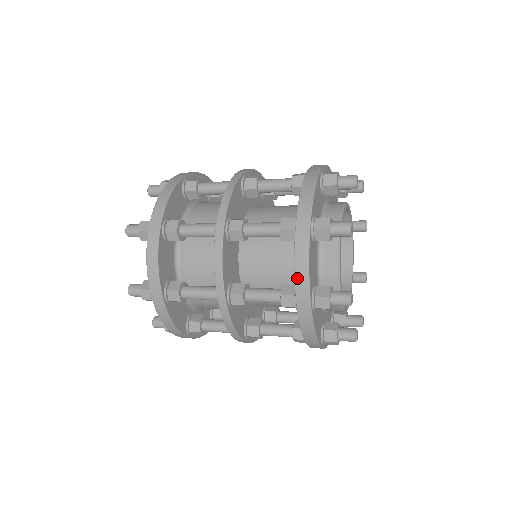
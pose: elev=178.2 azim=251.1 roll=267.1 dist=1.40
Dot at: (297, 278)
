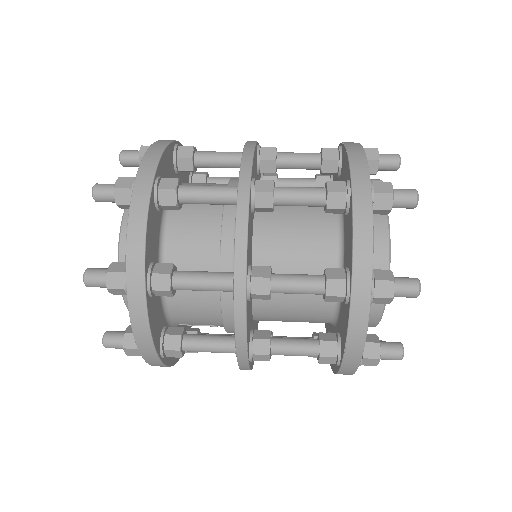
Dot at: (356, 251)
